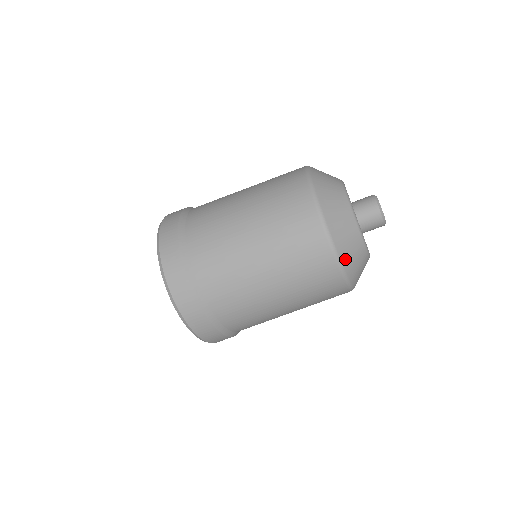
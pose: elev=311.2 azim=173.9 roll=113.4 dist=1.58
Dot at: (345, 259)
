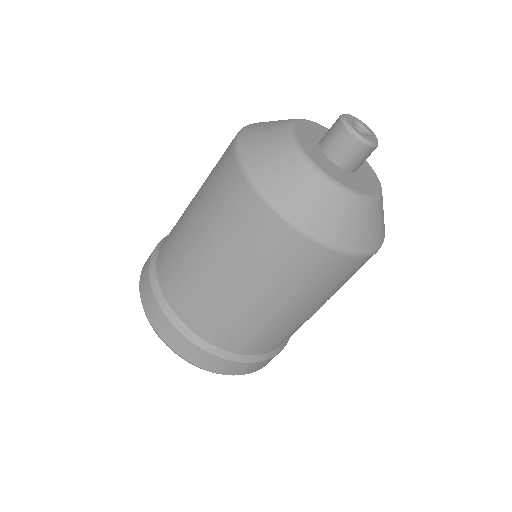
Dot at: (258, 170)
